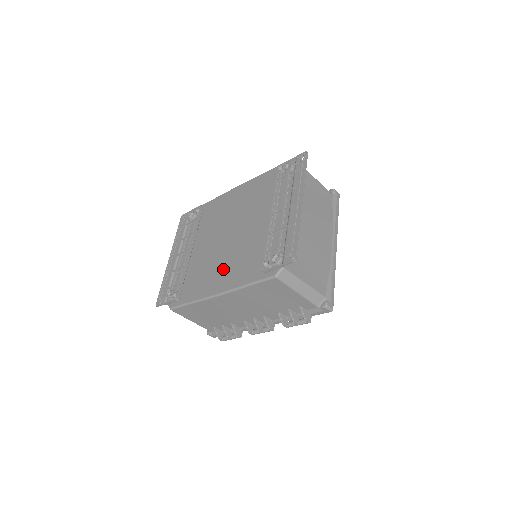
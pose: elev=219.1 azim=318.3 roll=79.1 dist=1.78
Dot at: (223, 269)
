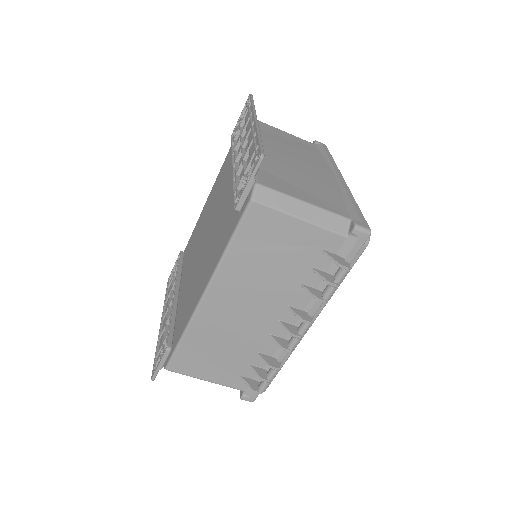
Dot at: (204, 267)
